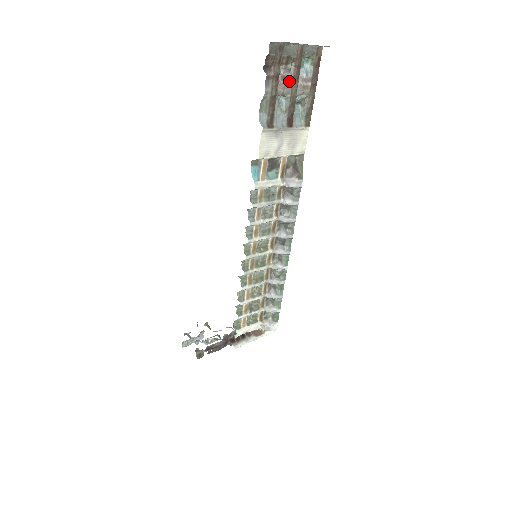
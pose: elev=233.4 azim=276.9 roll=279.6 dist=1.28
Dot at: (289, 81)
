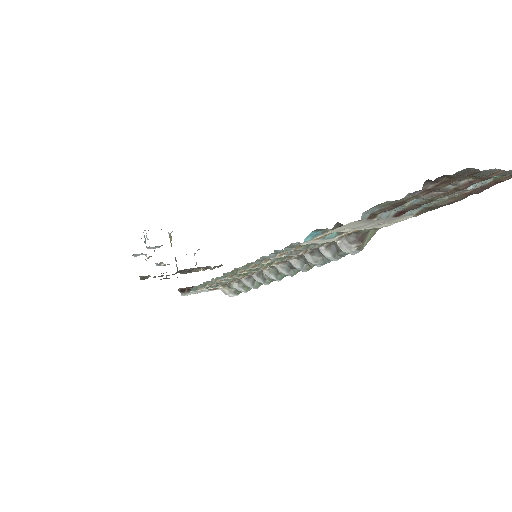
Dot at: (444, 191)
